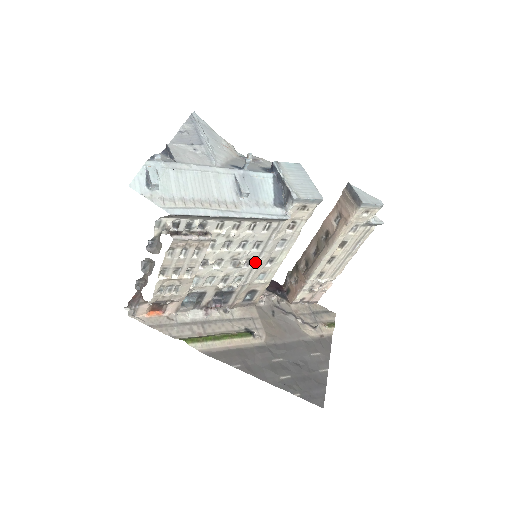
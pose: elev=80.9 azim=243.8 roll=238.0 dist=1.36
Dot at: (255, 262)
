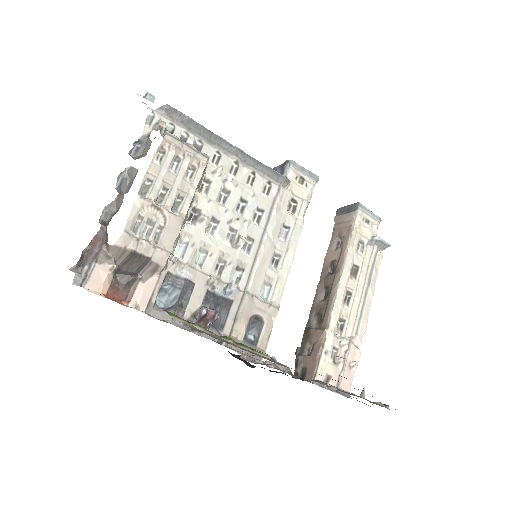
Dot at: (257, 249)
